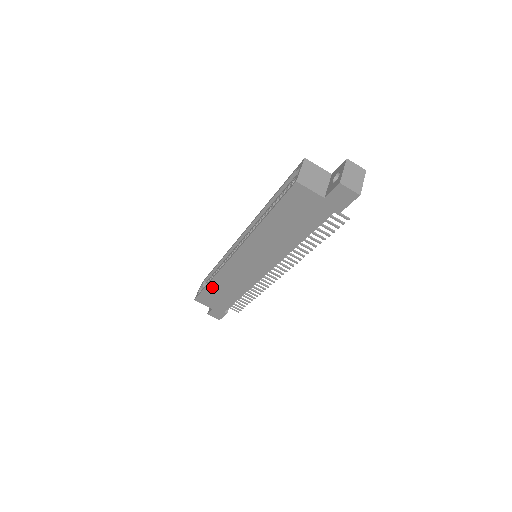
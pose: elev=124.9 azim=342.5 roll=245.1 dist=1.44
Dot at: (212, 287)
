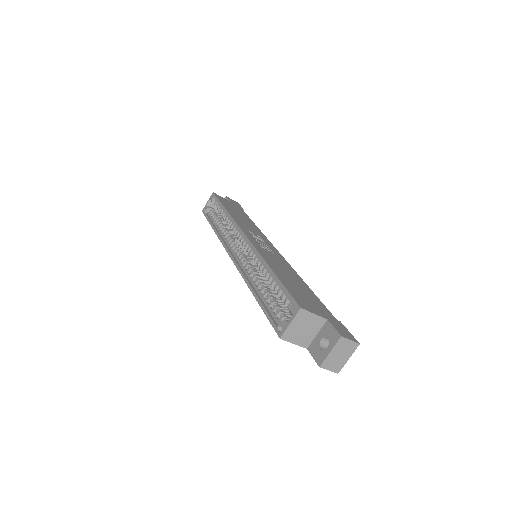
Dot at: occluded
